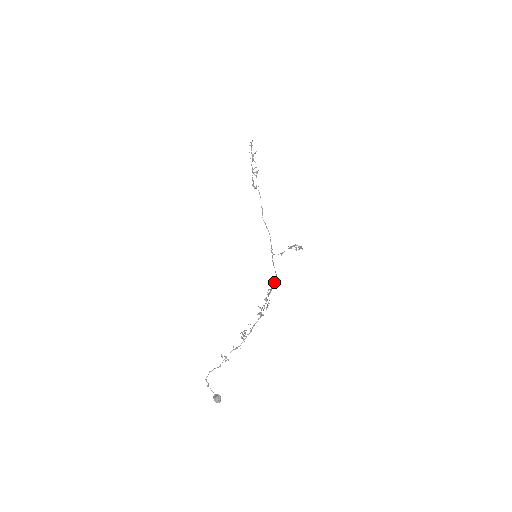
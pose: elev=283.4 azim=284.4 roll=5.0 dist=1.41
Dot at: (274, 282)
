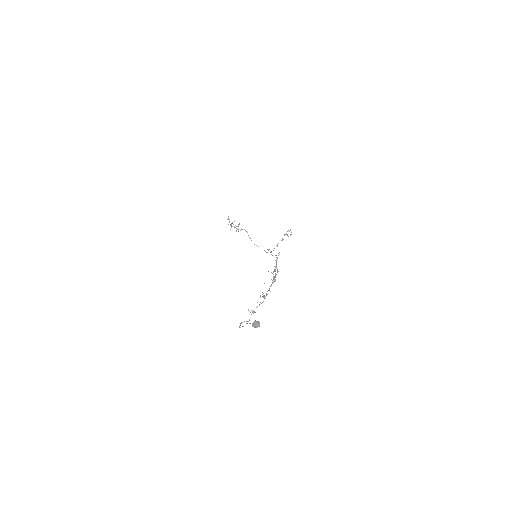
Dot at: occluded
